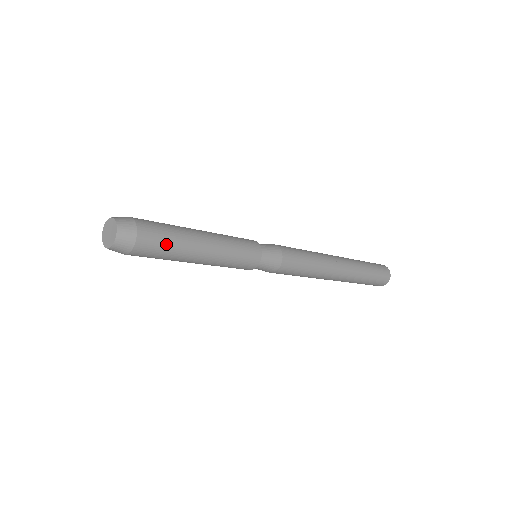
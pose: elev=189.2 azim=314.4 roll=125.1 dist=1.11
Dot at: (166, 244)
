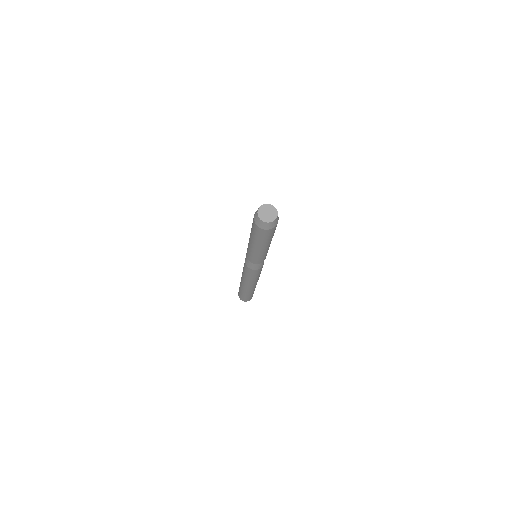
Dot at: (275, 229)
